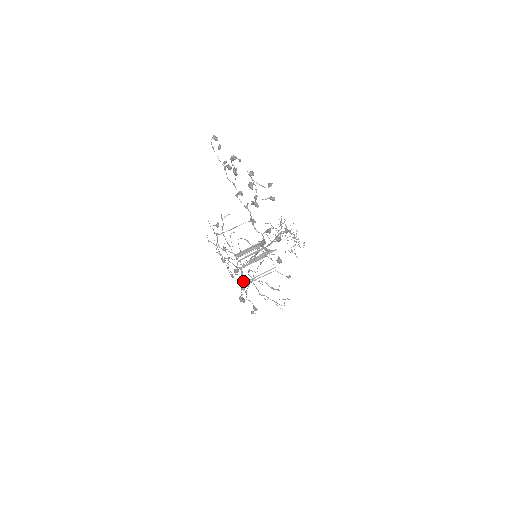
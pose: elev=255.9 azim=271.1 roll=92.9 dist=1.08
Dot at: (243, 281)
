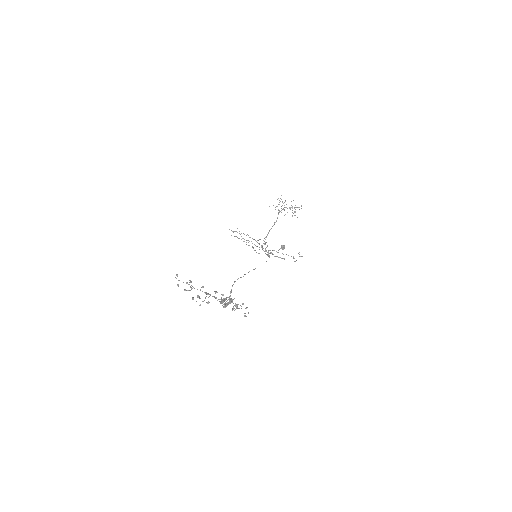
Dot at: (232, 308)
